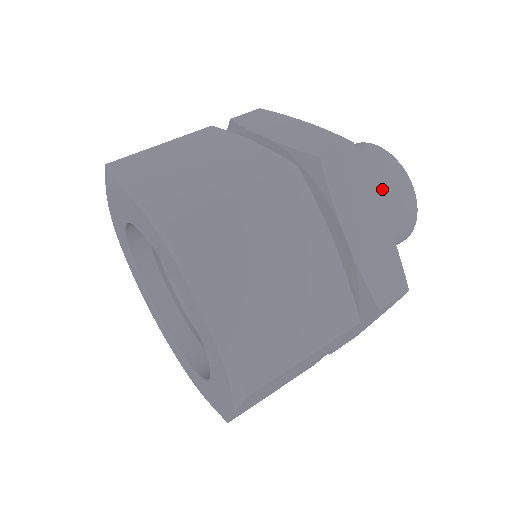
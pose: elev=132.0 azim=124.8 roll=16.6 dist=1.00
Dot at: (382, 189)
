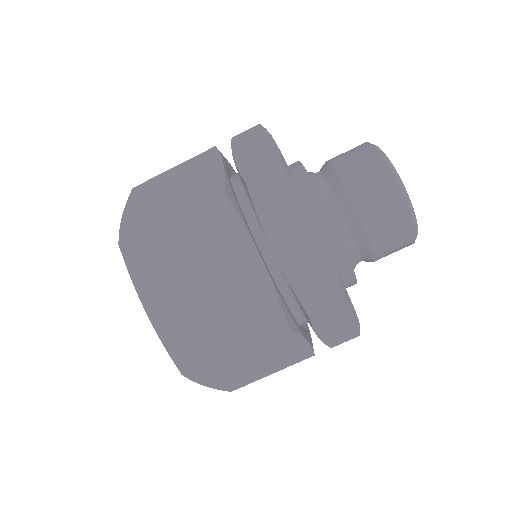
Dot at: (382, 248)
